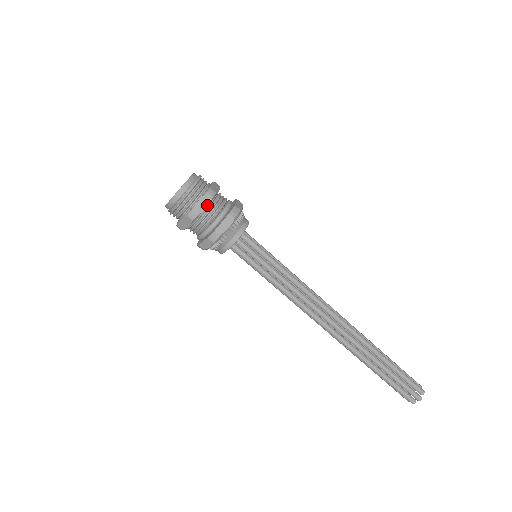
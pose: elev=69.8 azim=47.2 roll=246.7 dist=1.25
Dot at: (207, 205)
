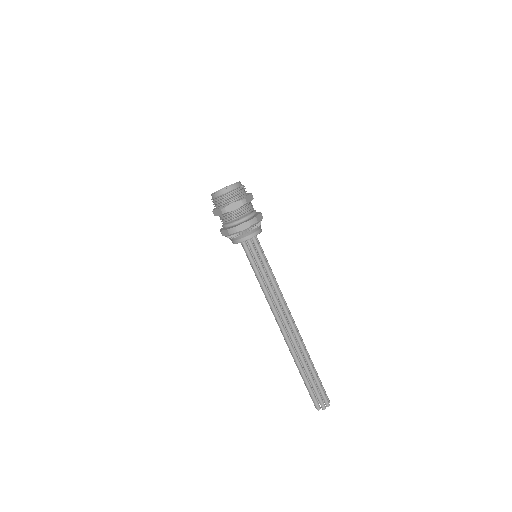
Dot at: (251, 200)
